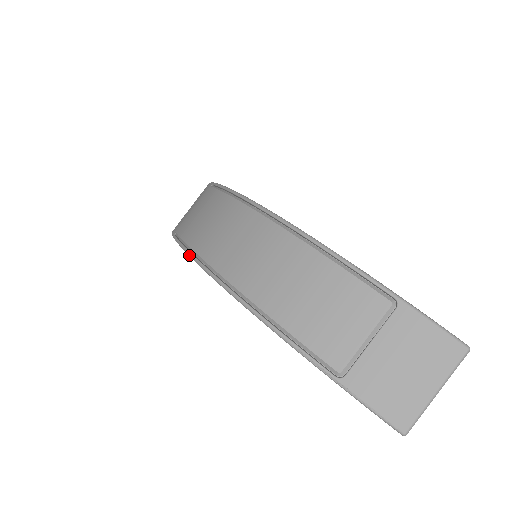
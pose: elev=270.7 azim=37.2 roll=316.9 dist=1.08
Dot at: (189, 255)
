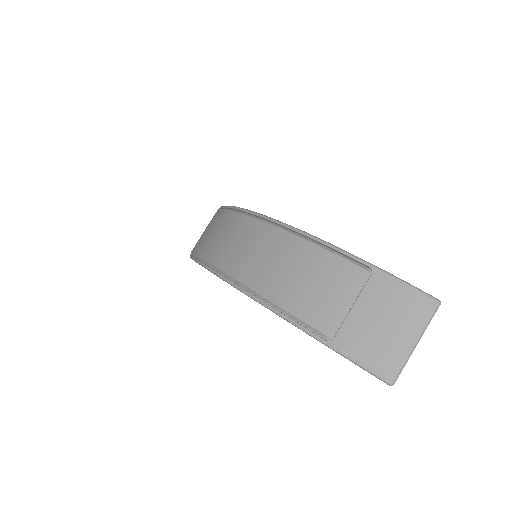
Dot at: (201, 265)
